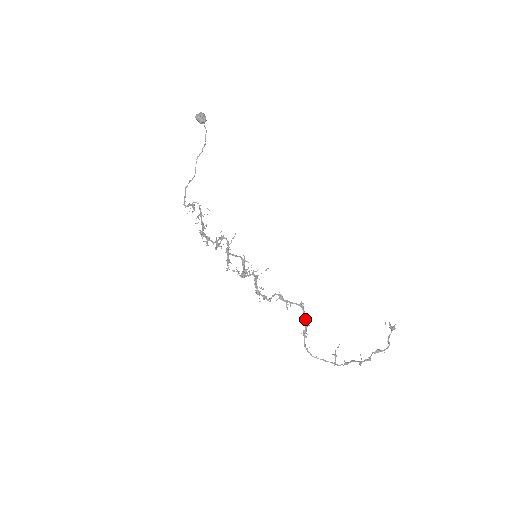
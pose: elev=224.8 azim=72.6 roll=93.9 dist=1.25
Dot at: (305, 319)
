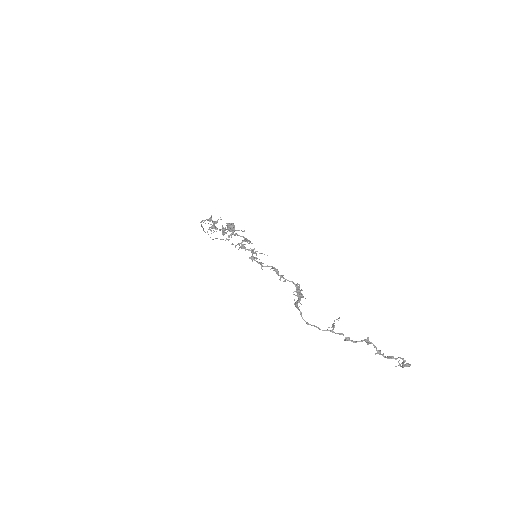
Dot at: (299, 295)
